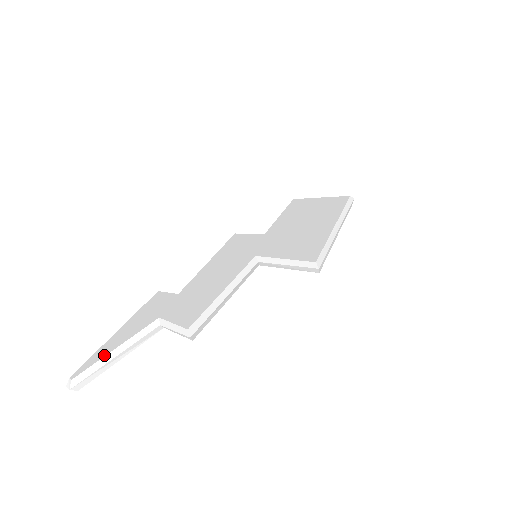
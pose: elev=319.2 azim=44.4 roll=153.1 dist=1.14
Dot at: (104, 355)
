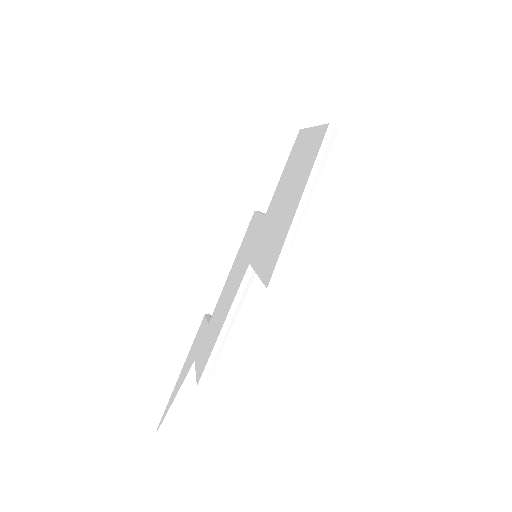
Dot at: (170, 406)
